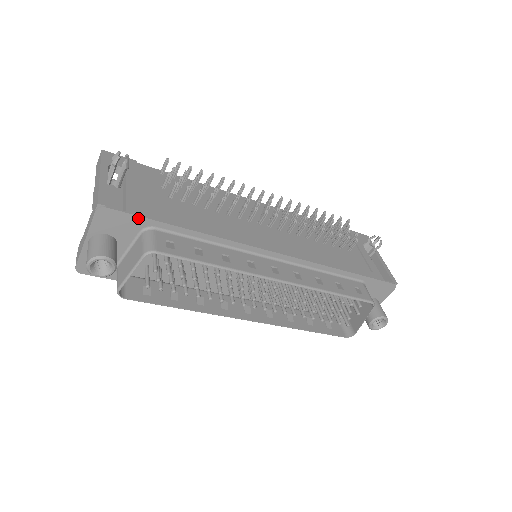
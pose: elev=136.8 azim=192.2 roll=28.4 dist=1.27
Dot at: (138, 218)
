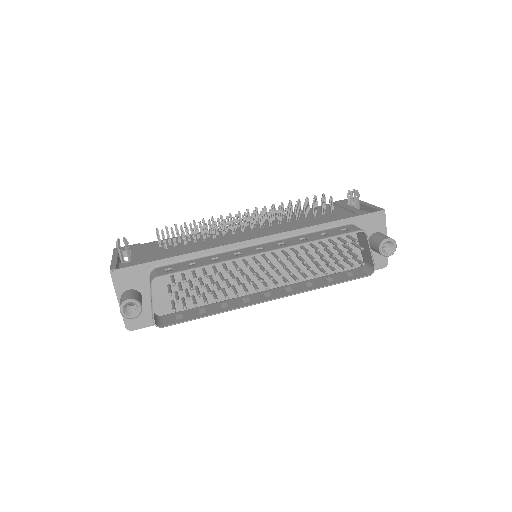
Dot at: (140, 266)
